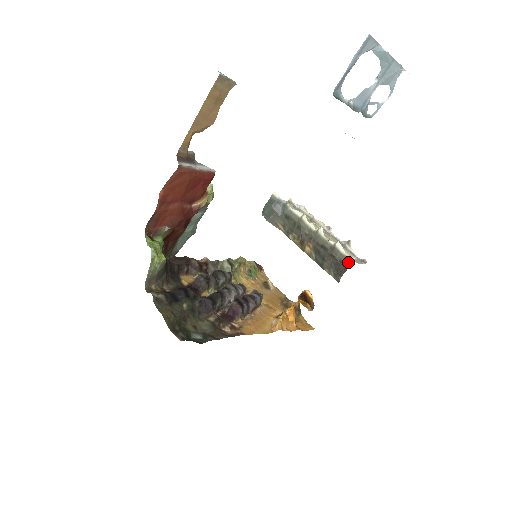
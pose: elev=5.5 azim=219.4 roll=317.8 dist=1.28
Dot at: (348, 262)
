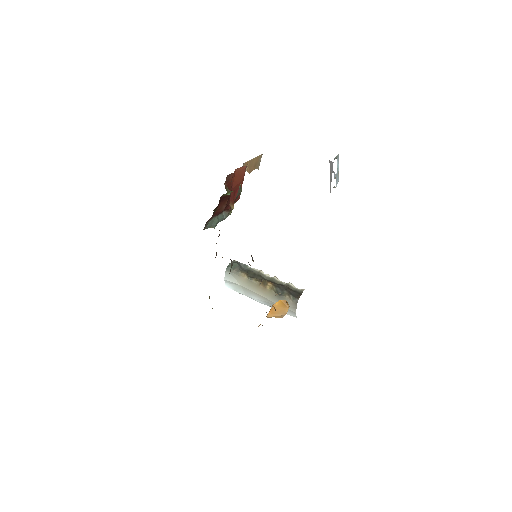
Dot at: (300, 291)
